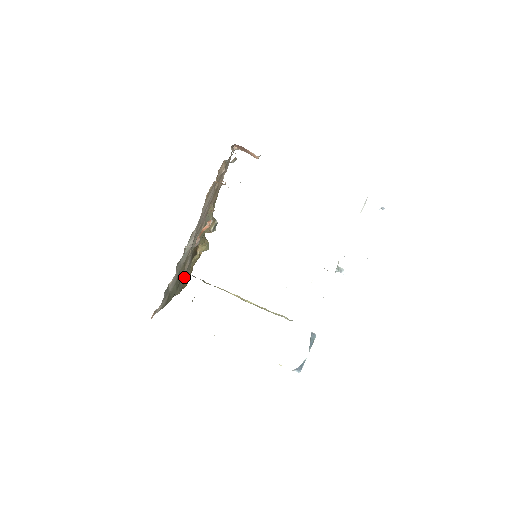
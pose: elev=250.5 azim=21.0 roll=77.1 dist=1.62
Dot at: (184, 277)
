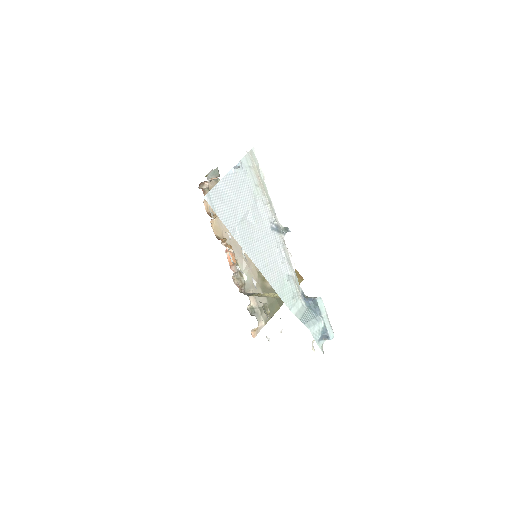
Dot at: occluded
